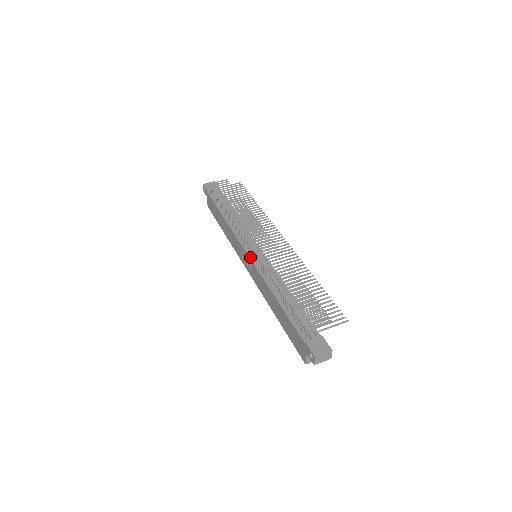
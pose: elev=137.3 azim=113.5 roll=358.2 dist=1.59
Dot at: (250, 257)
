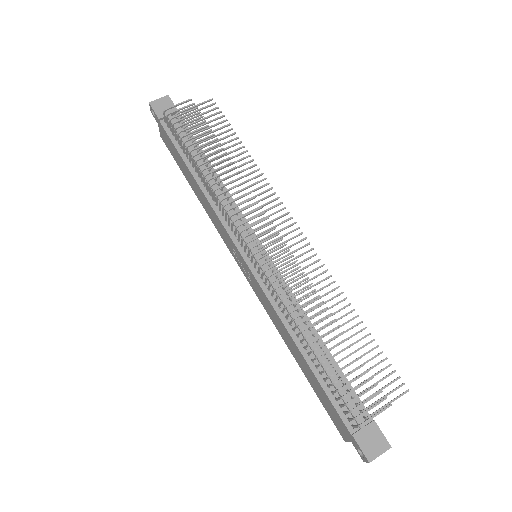
Dot at: (250, 267)
